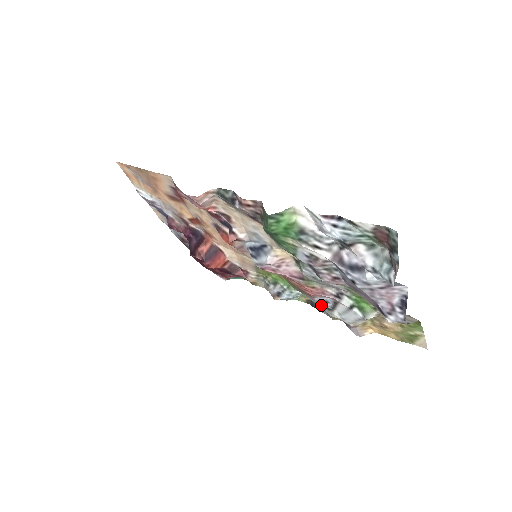
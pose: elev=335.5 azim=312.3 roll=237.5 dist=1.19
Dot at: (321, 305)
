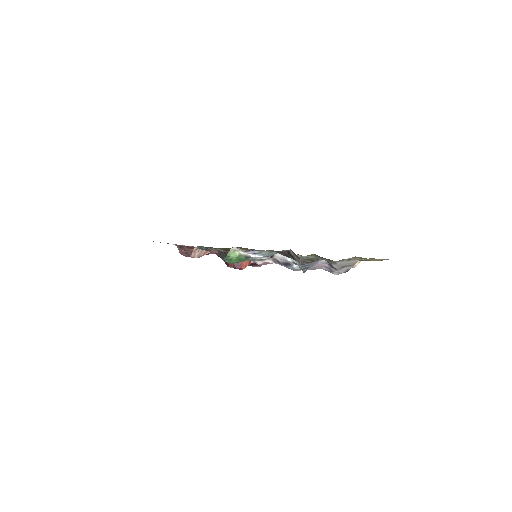
Dot at: occluded
